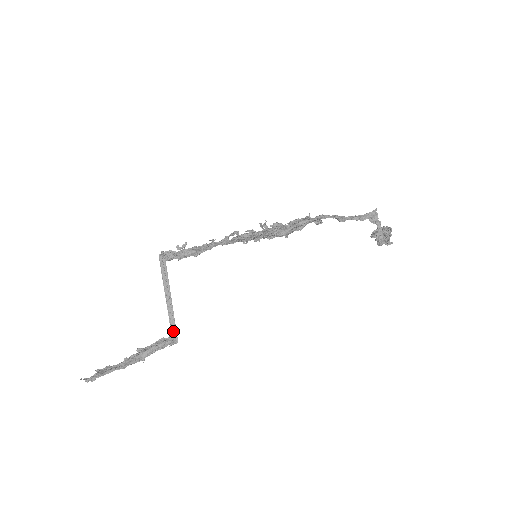
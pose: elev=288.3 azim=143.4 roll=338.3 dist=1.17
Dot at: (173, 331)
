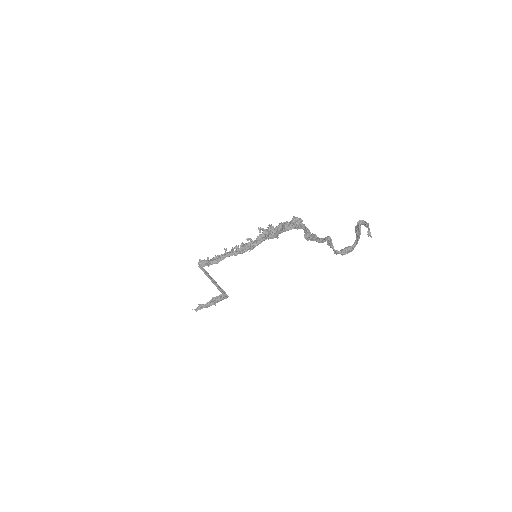
Dot at: occluded
